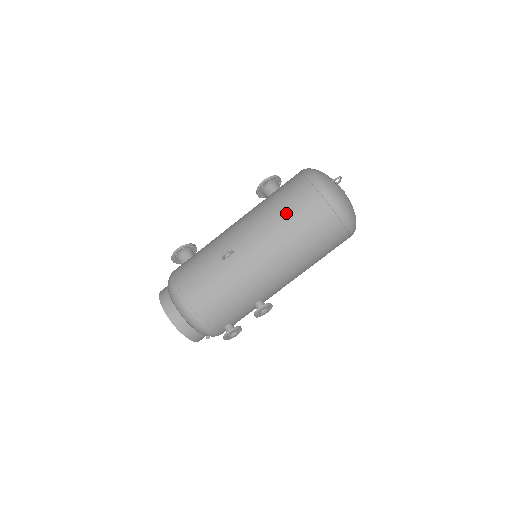
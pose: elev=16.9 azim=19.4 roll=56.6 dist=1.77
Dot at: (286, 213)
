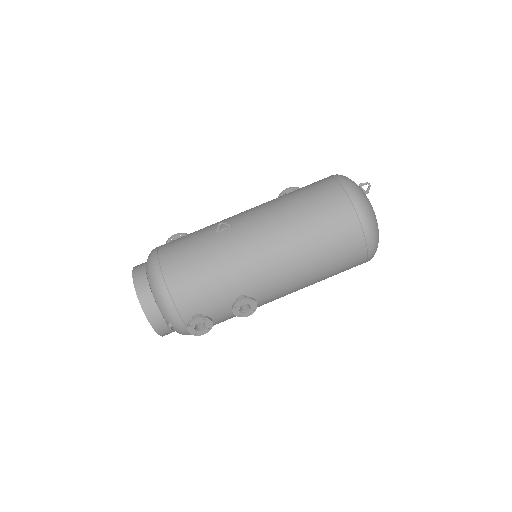
Dot at: (300, 200)
